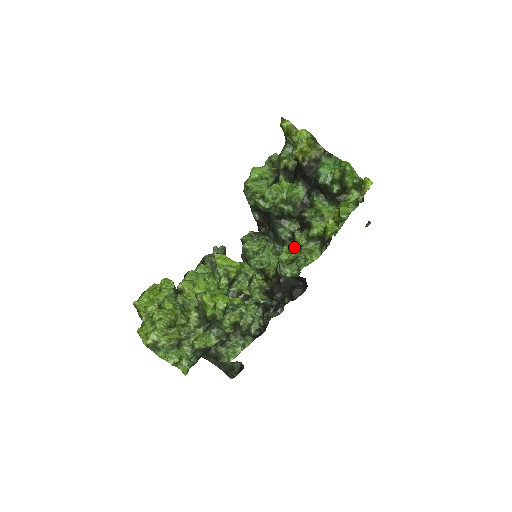
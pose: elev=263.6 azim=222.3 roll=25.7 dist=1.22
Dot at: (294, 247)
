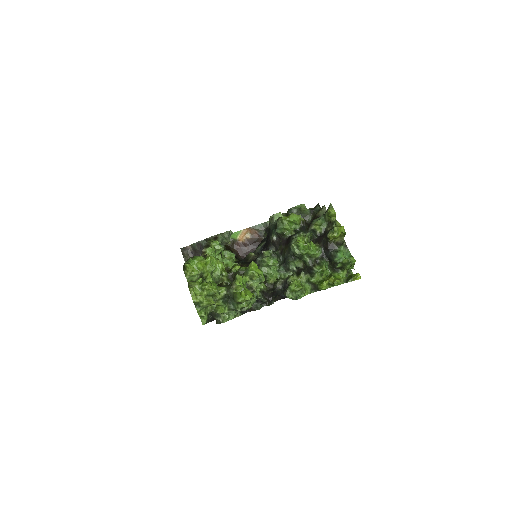
Dot at: (301, 285)
